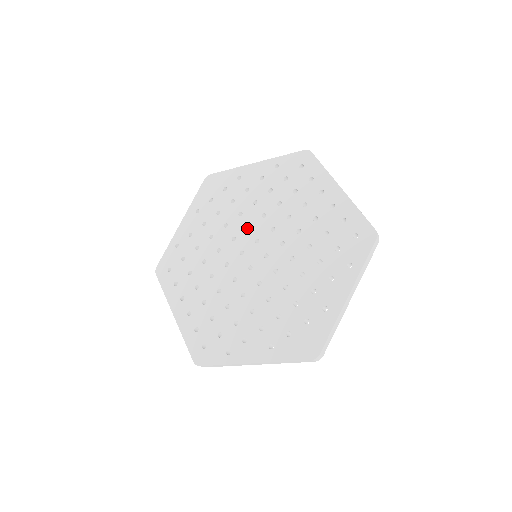
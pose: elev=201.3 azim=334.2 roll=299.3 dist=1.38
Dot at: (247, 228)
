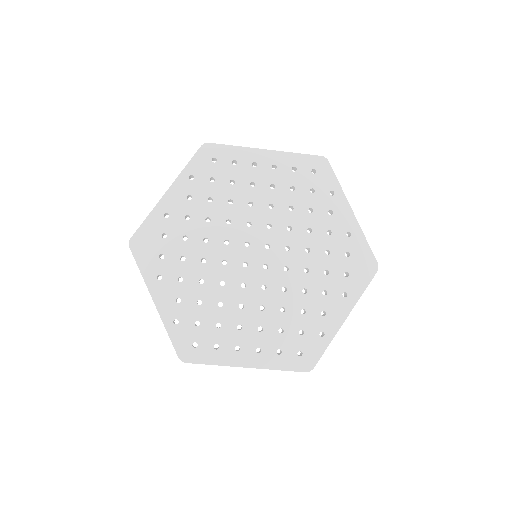
Dot at: (224, 245)
